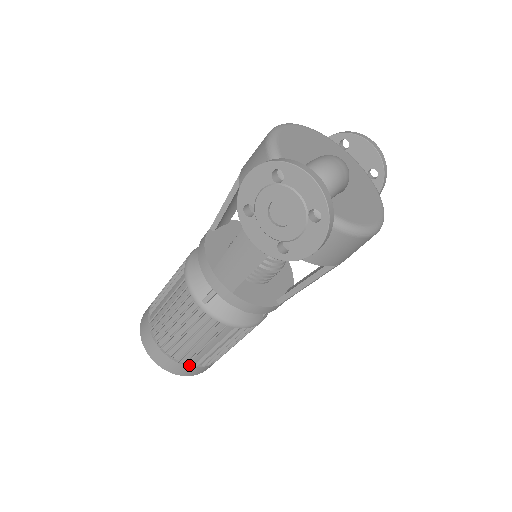
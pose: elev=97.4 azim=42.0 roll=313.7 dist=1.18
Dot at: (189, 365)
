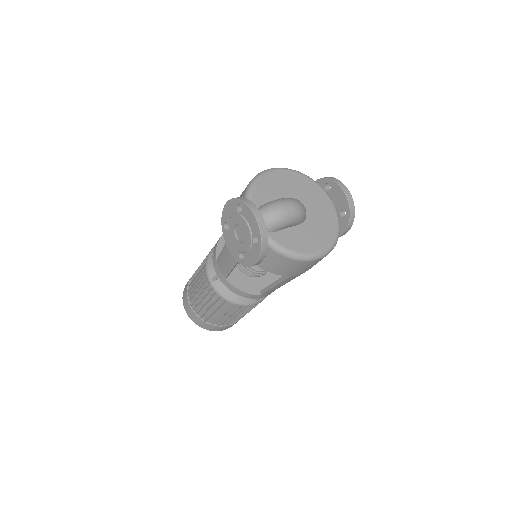
Dot at: (207, 322)
